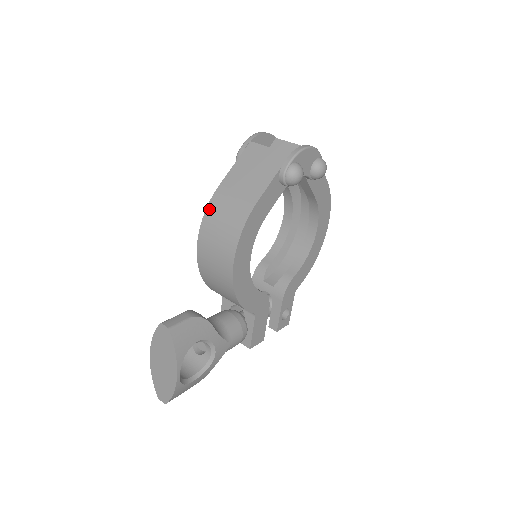
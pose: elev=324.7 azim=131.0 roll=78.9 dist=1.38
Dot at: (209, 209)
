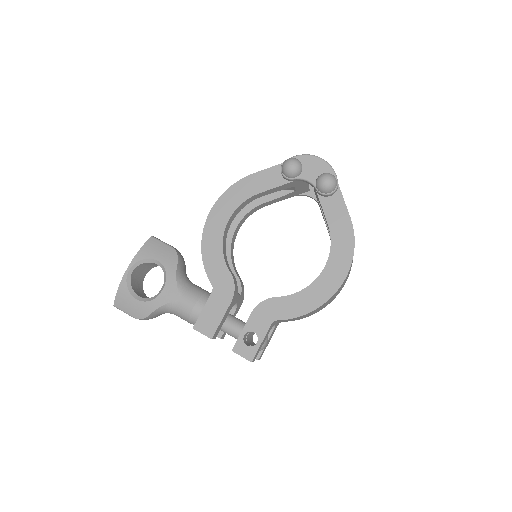
Dot at: occluded
